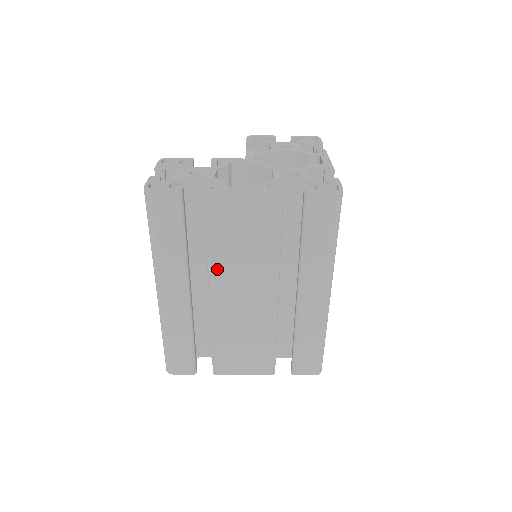
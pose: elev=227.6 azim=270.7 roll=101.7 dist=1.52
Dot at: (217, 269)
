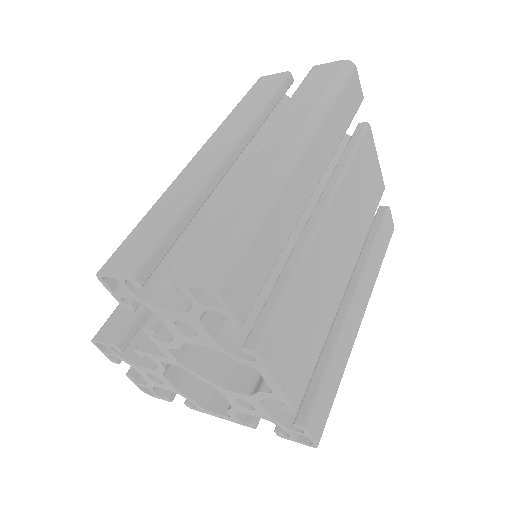
Dot at: occluded
